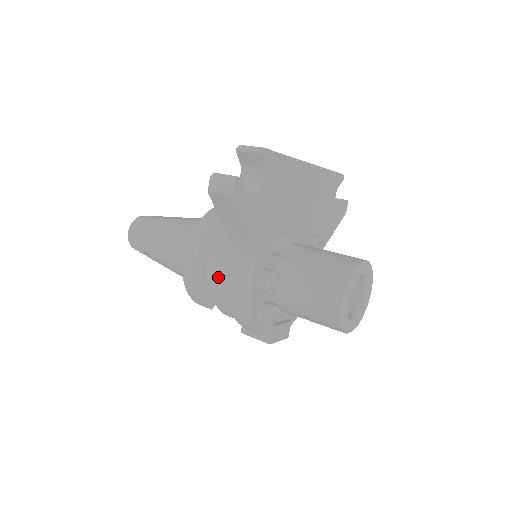
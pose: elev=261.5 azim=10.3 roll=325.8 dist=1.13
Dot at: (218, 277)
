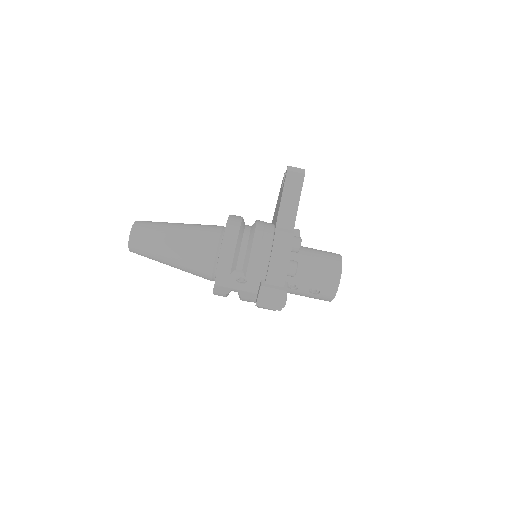
Dot at: (261, 235)
